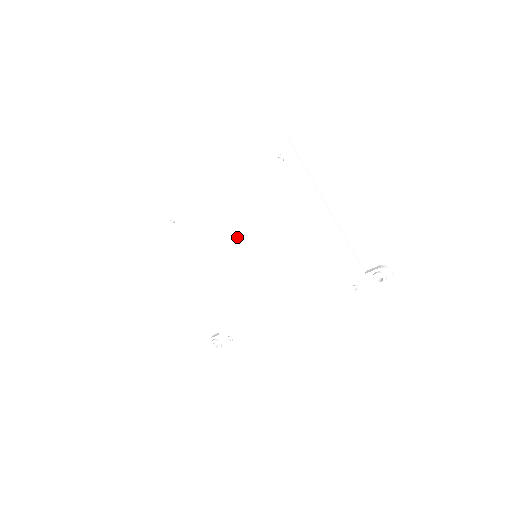
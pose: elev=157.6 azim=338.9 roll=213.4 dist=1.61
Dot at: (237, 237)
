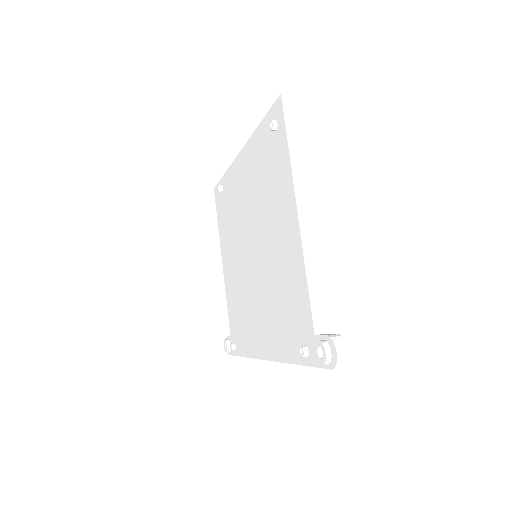
Dot at: (246, 224)
